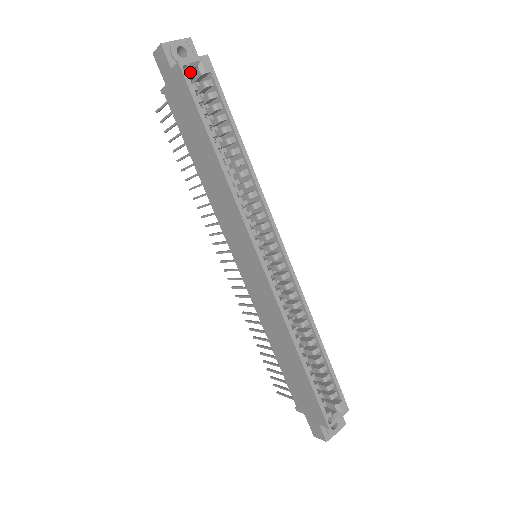
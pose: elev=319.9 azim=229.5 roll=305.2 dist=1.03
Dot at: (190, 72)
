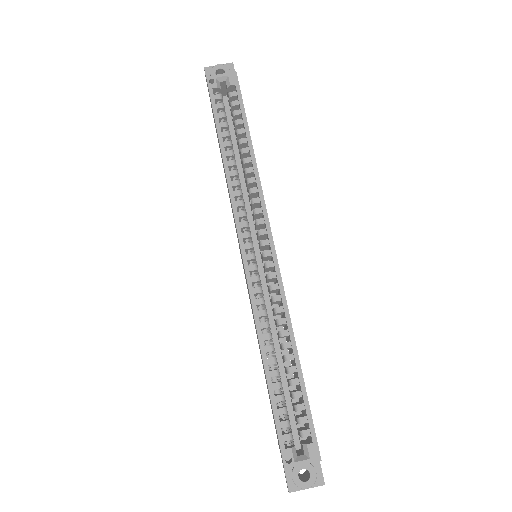
Dot at: (215, 84)
